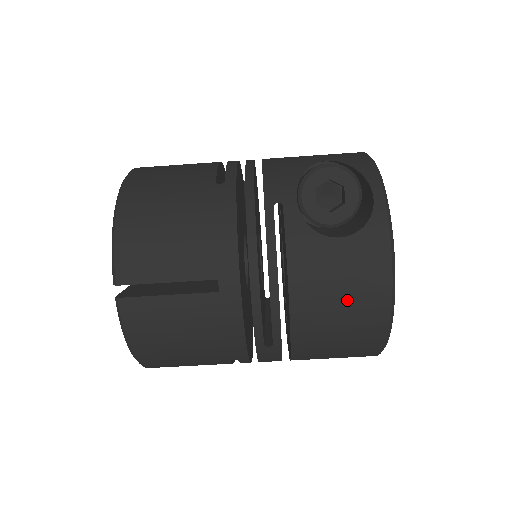
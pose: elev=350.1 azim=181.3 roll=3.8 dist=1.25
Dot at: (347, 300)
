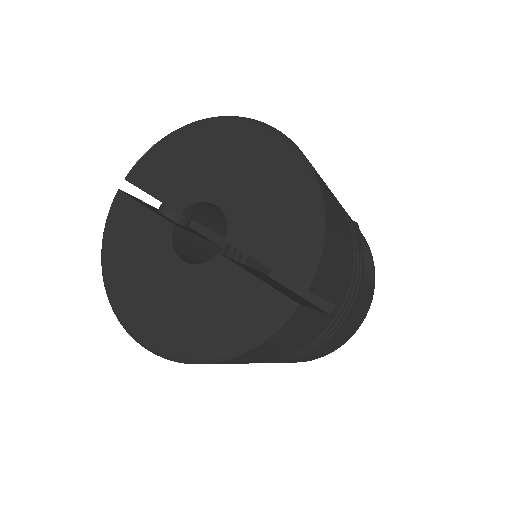
Dot at: (346, 333)
